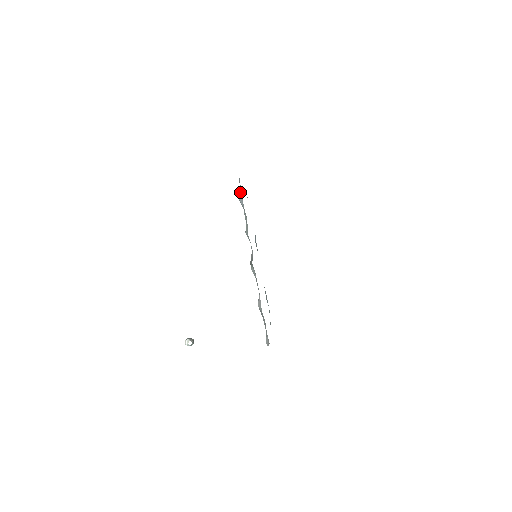
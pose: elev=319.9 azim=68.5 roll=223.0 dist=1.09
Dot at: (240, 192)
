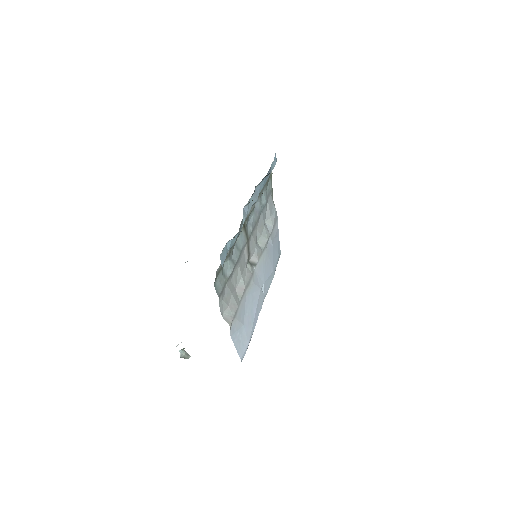
Dot at: (271, 222)
